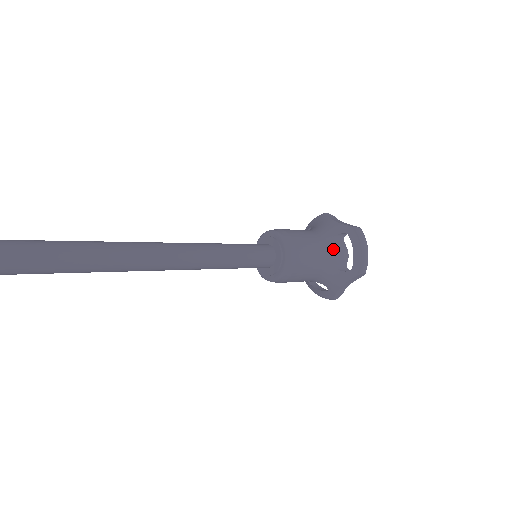
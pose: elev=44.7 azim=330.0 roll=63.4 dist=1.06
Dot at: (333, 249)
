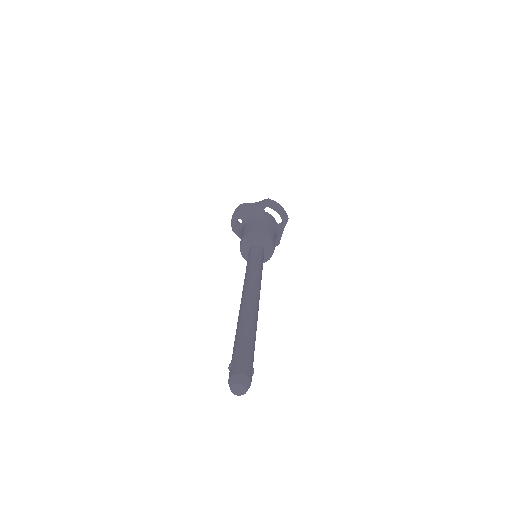
Dot at: (270, 220)
